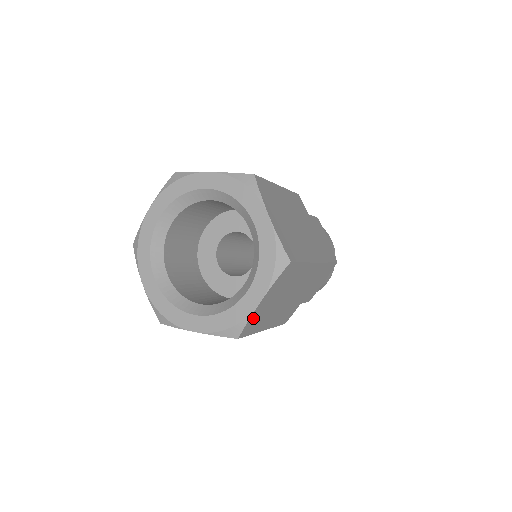
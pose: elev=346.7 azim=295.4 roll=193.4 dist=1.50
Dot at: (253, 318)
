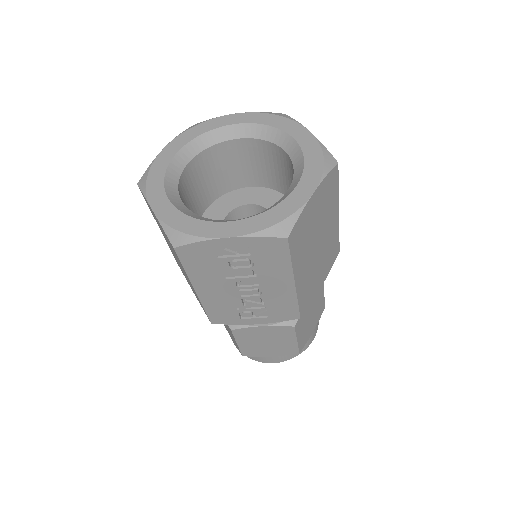
Dot at: (302, 219)
